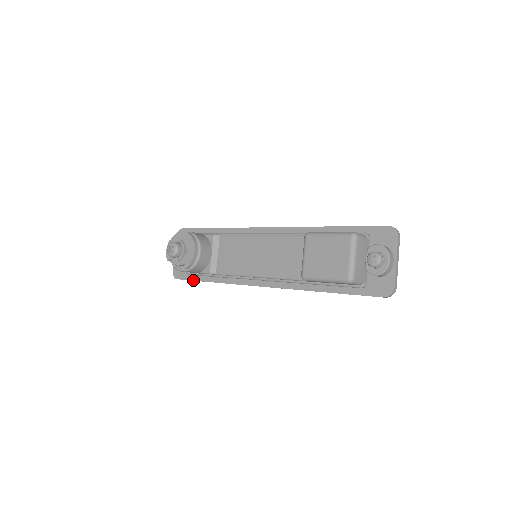
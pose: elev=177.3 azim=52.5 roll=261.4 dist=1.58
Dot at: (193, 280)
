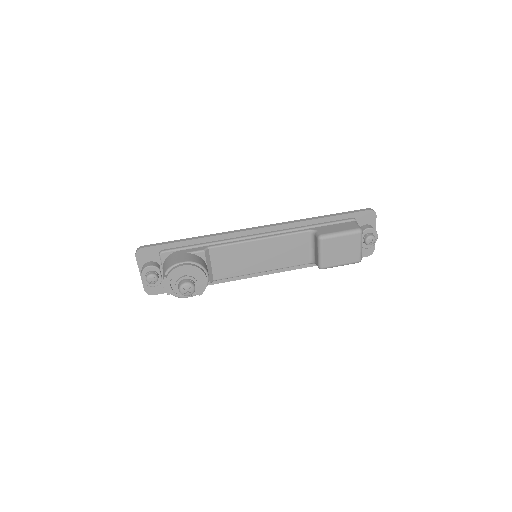
Dot at: occluded
